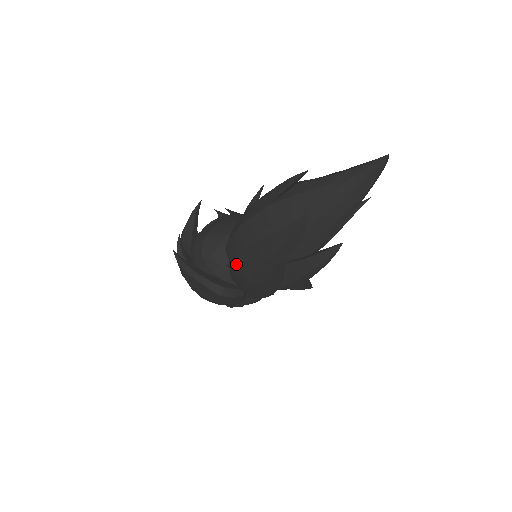
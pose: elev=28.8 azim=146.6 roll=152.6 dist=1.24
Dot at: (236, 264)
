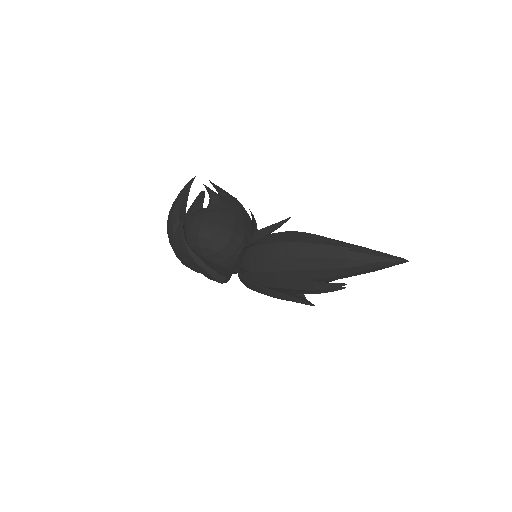
Dot at: (257, 277)
